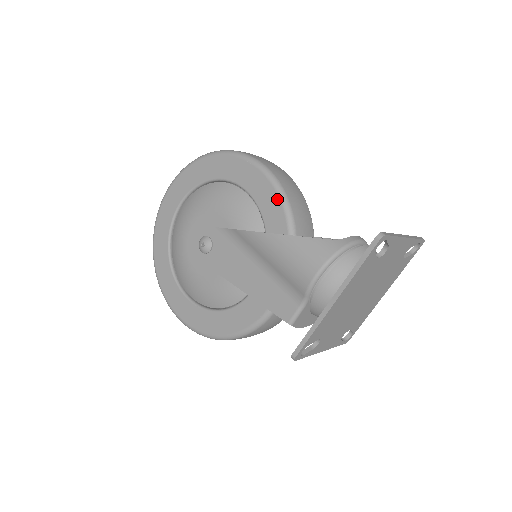
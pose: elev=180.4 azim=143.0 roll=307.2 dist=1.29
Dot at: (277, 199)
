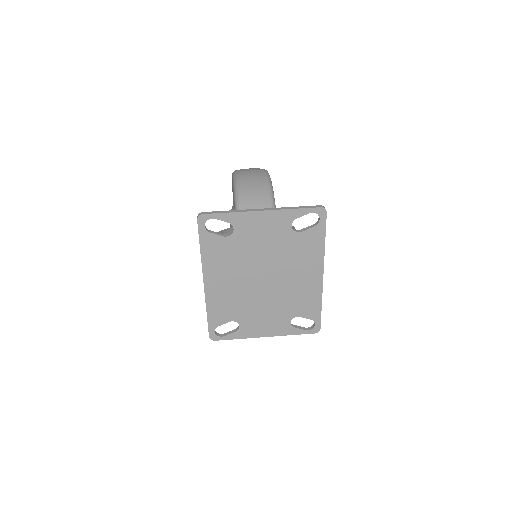
Dot at: (234, 203)
